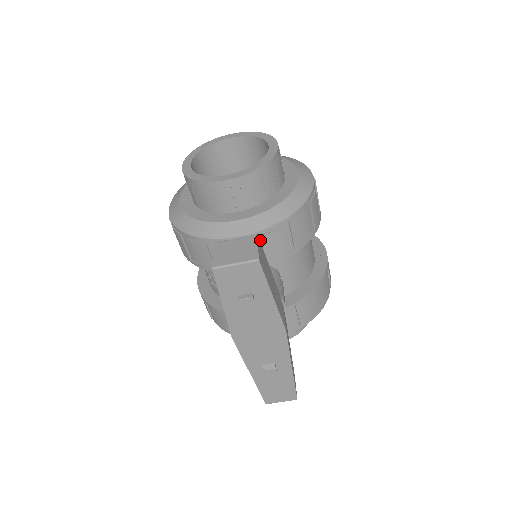
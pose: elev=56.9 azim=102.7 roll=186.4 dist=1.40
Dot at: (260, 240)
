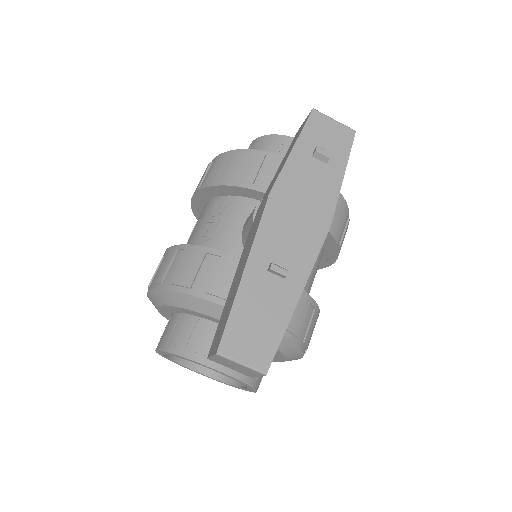
Dot at: occluded
